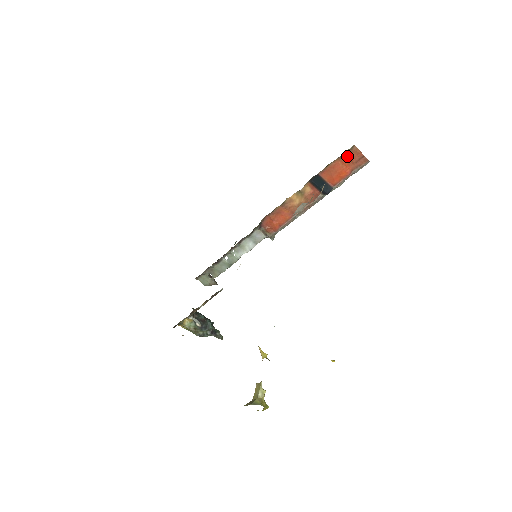
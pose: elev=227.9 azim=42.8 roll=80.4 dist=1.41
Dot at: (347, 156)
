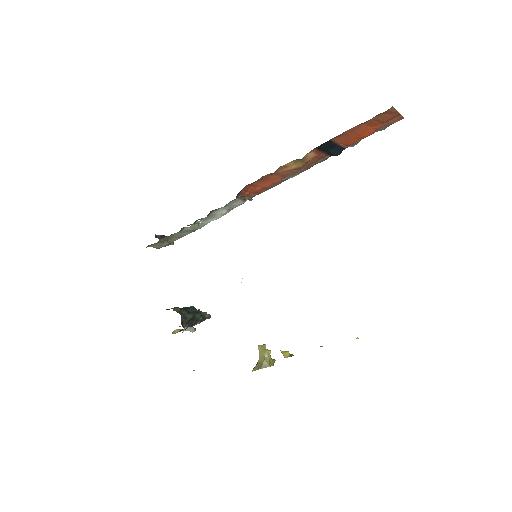
Dot at: (377, 118)
